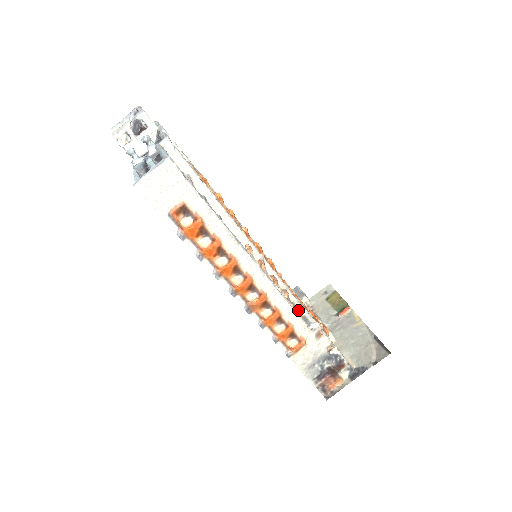
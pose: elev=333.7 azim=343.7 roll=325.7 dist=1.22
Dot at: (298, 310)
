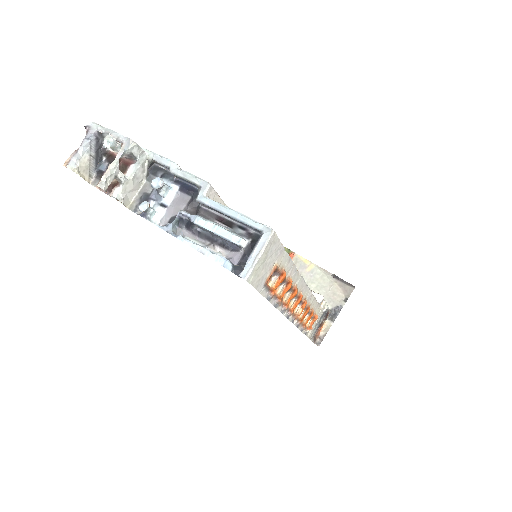
Dot at: occluded
